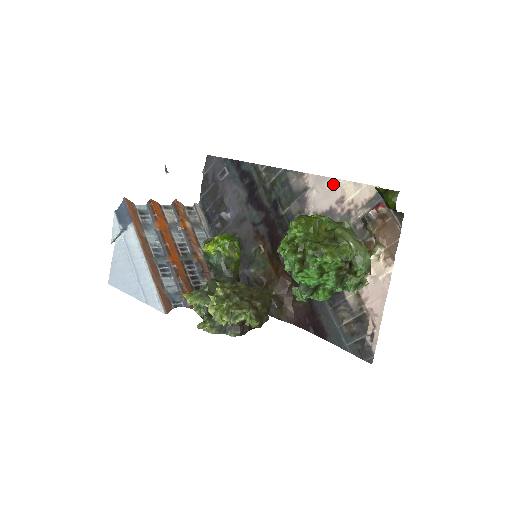
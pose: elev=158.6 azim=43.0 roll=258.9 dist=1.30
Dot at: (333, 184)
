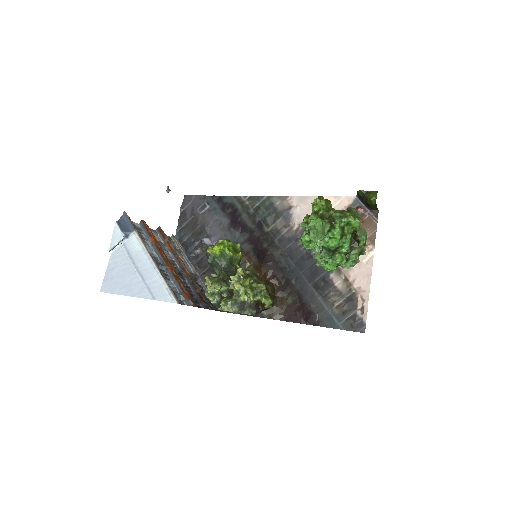
Dot at: occluded
